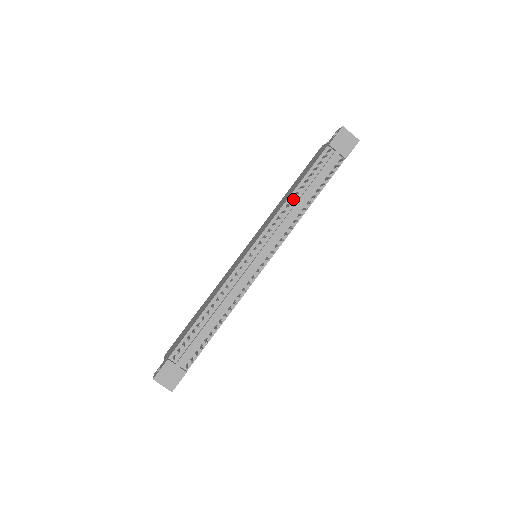
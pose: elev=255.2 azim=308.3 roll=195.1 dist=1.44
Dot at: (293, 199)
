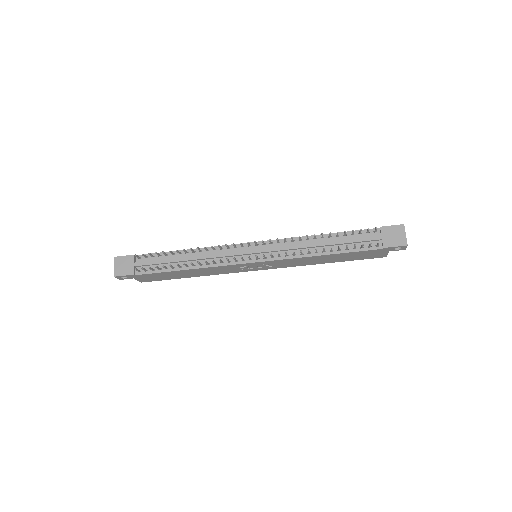
Dot at: (314, 235)
